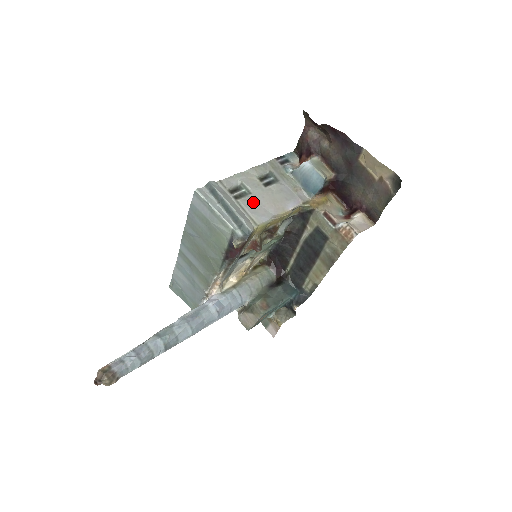
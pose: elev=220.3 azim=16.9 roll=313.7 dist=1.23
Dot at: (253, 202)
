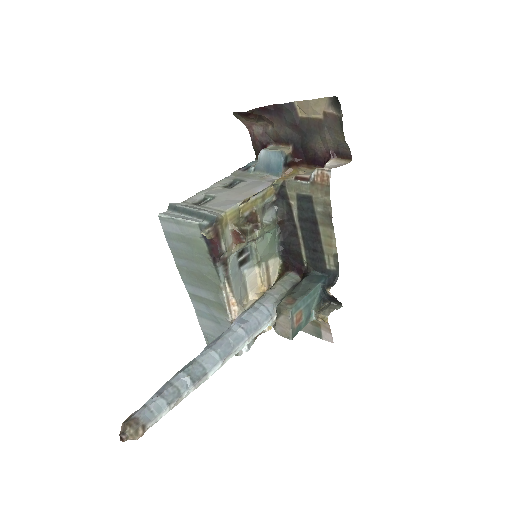
Dot at: (218, 201)
